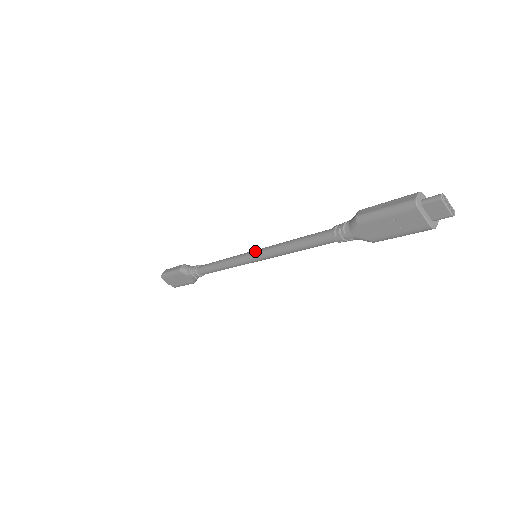
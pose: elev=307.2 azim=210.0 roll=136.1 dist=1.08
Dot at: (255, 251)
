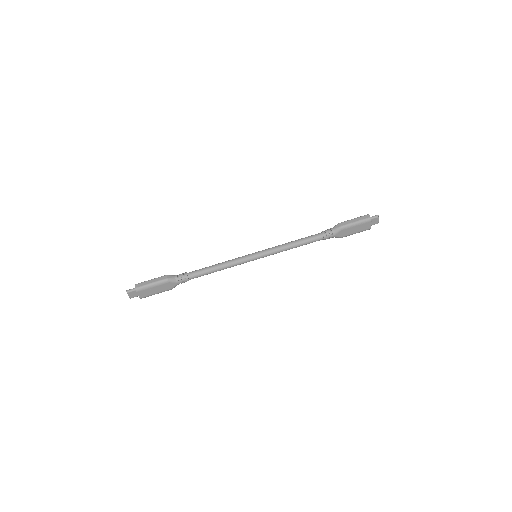
Dot at: (259, 253)
